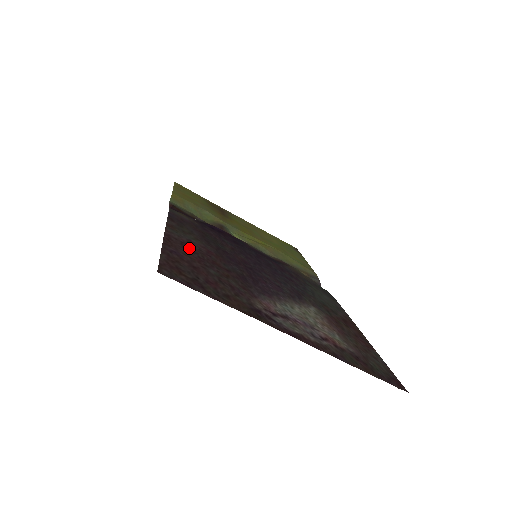
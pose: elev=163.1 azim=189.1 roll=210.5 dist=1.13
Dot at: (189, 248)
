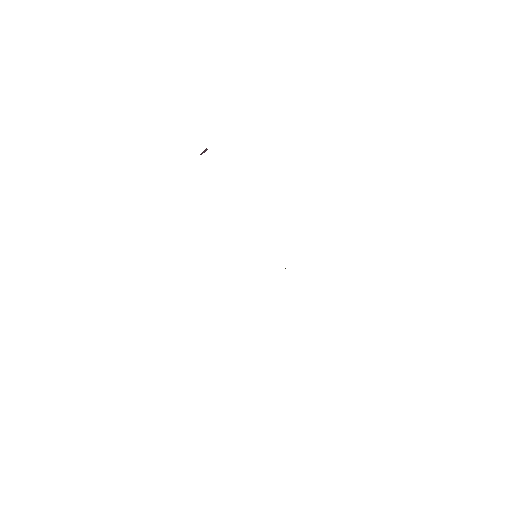
Dot at: occluded
